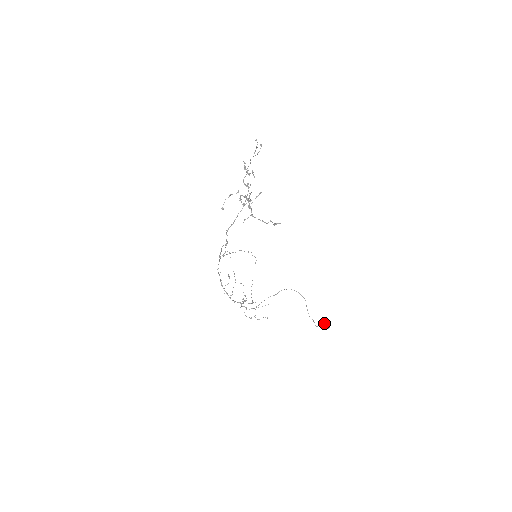
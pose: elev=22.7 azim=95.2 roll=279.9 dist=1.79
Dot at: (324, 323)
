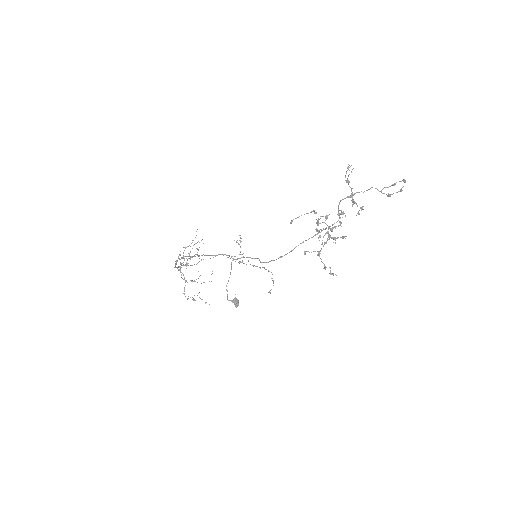
Dot at: (237, 299)
